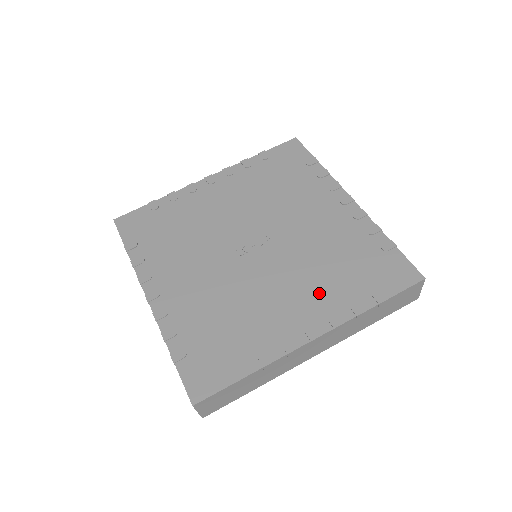
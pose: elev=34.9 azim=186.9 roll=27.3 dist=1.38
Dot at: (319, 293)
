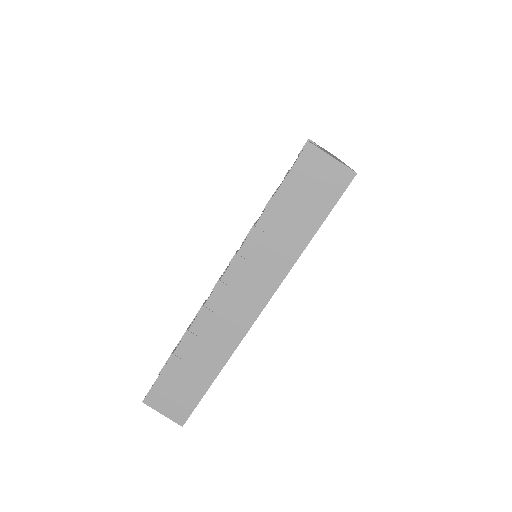
Dot at: occluded
